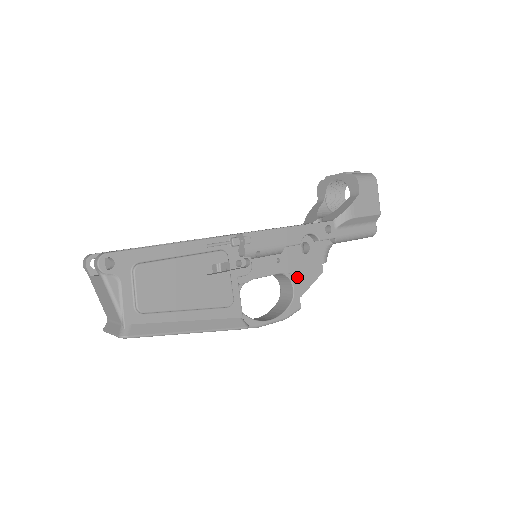
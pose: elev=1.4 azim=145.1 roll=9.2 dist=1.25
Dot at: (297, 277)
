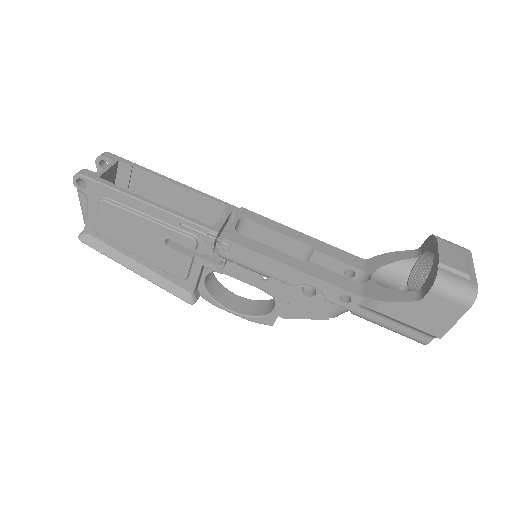
Dot at: occluded
